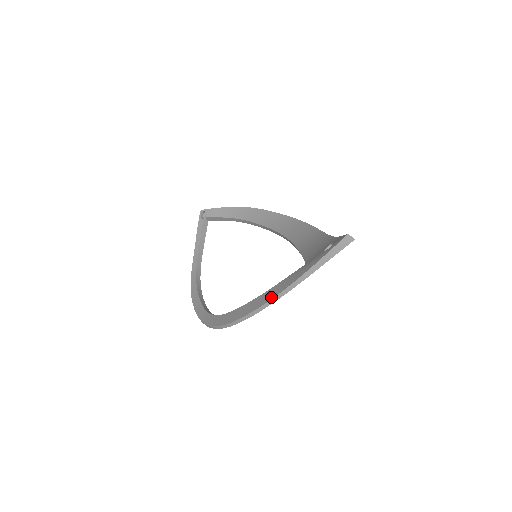
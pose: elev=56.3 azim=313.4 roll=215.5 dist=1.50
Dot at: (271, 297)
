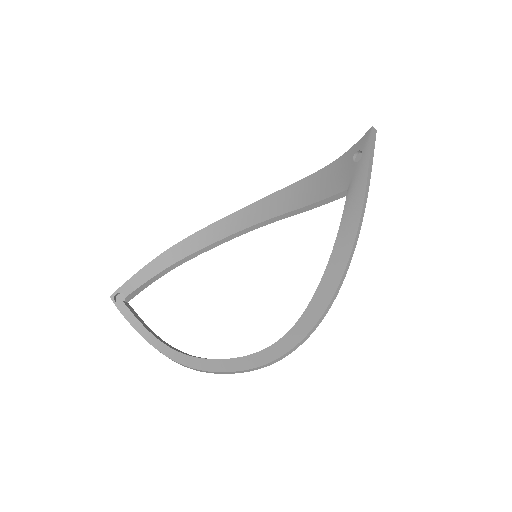
Dot at: (352, 237)
